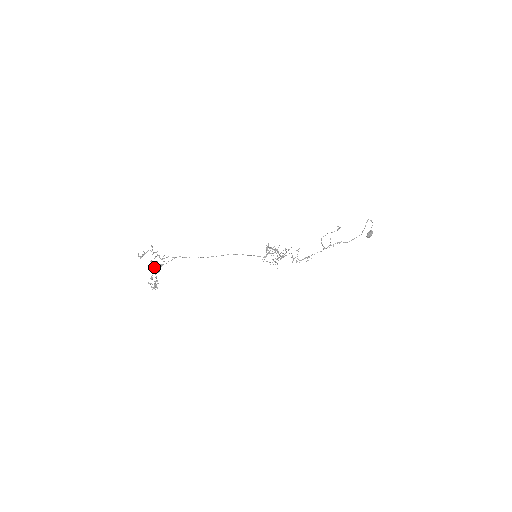
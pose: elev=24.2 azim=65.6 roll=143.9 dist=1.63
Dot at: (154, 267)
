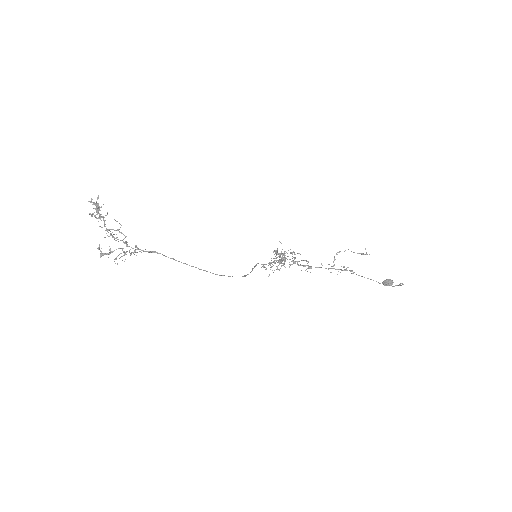
Dot at: occluded
